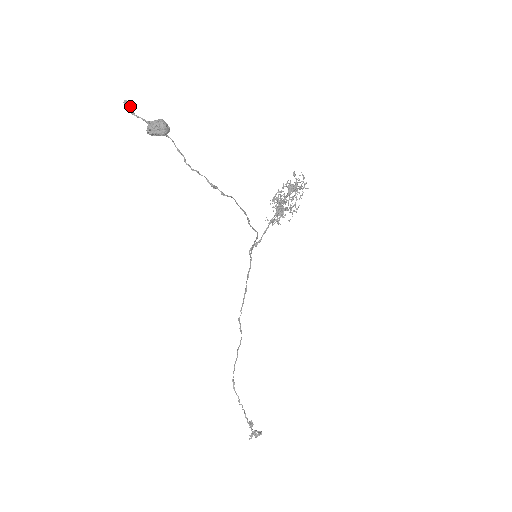
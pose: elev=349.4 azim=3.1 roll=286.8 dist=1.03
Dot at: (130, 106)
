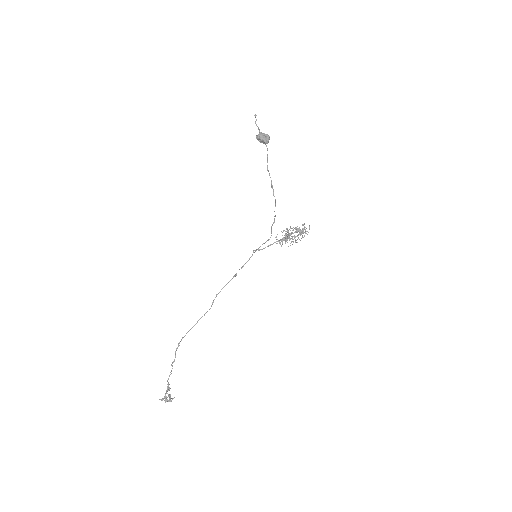
Dot at: (256, 119)
